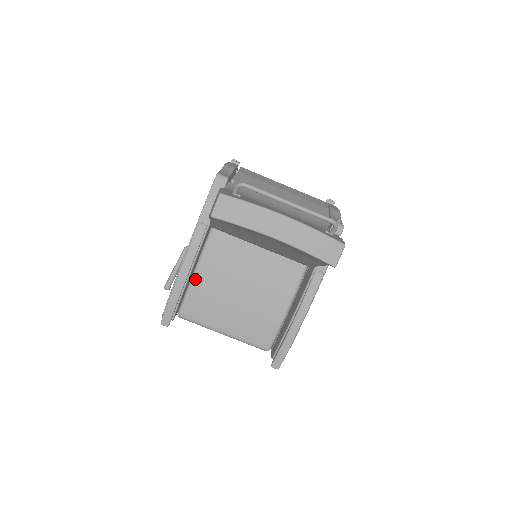
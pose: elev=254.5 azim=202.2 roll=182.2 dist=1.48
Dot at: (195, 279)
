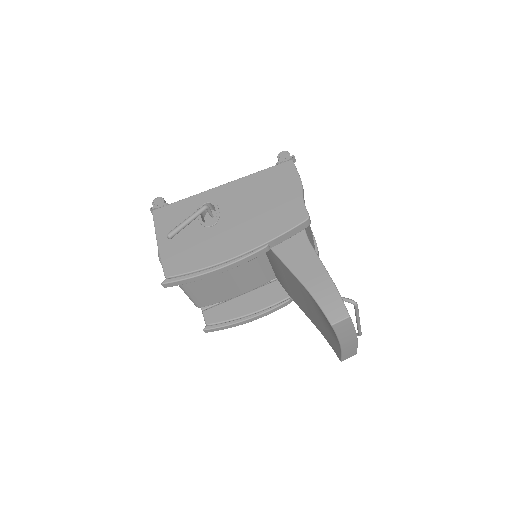
Dot at: occluded
